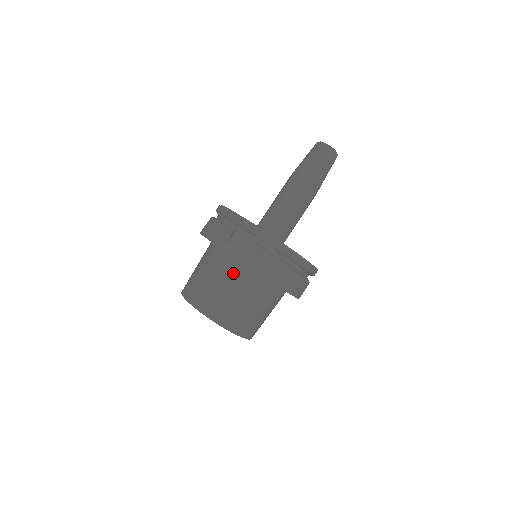
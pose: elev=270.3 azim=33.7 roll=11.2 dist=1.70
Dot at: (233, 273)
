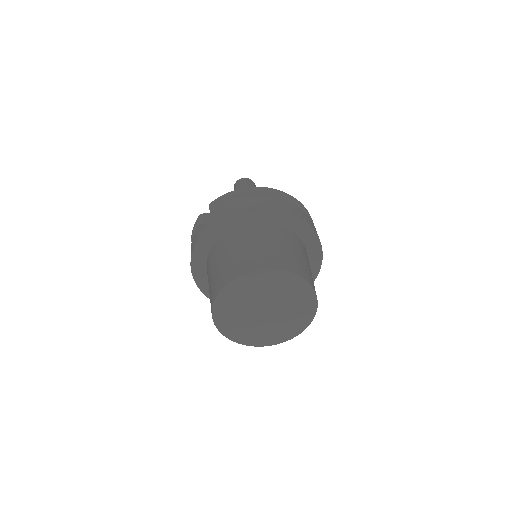
Dot at: (236, 237)
